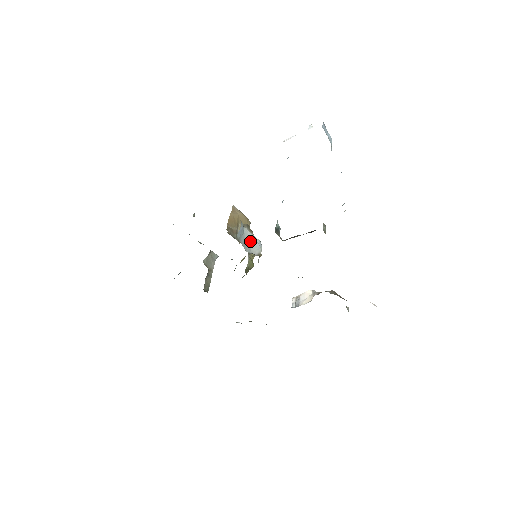
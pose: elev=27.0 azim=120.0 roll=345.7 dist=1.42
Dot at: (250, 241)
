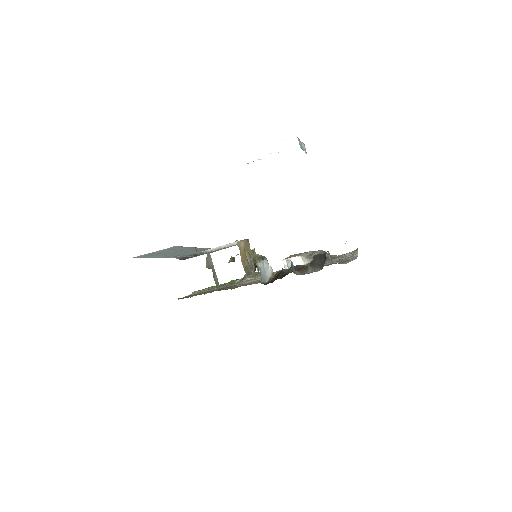
Dot at: (264, 269)
